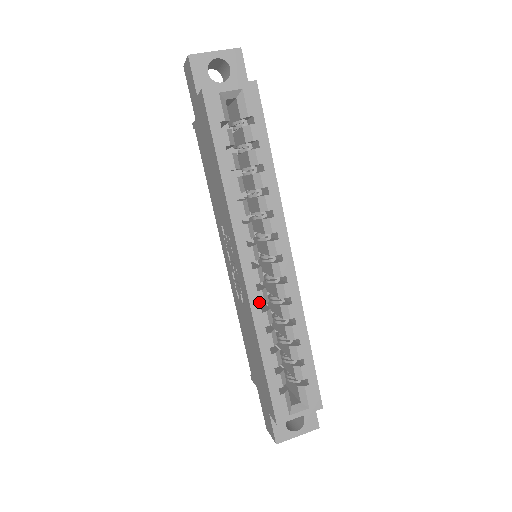
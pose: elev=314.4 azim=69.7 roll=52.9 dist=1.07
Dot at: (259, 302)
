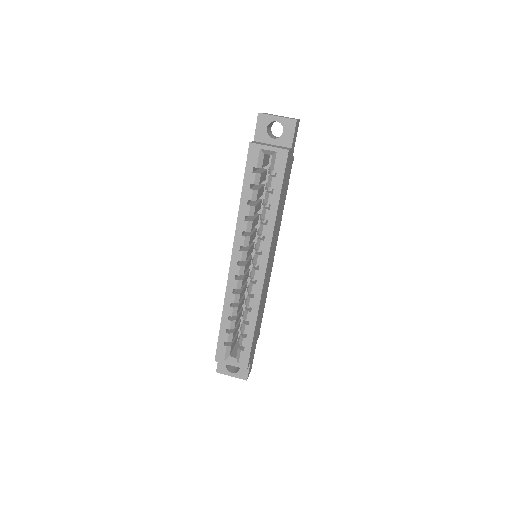
Dot at: (233, 286)
